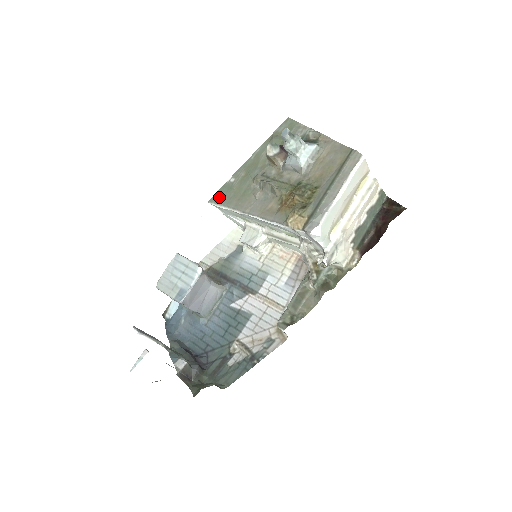
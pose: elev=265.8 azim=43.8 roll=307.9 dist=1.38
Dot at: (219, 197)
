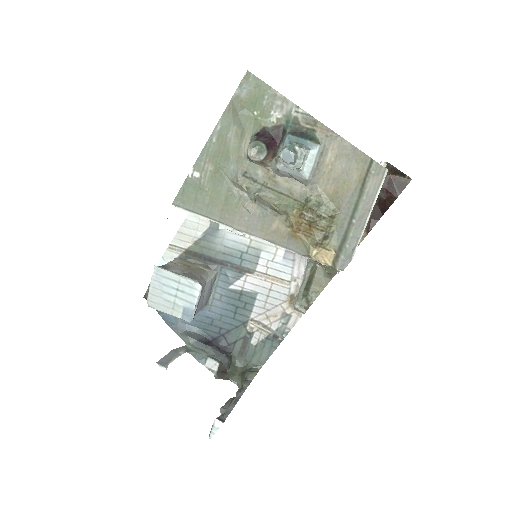
Dot at: (188, 201)
